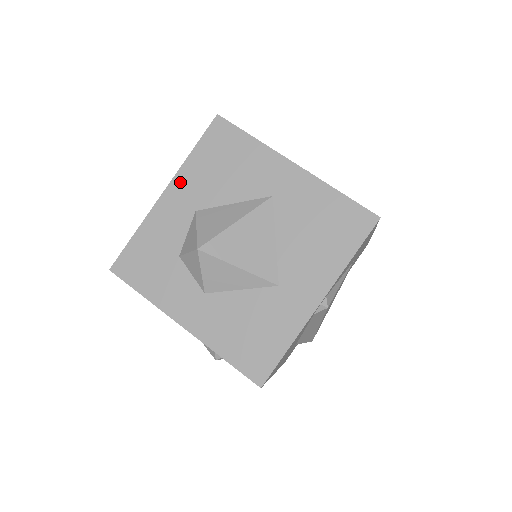
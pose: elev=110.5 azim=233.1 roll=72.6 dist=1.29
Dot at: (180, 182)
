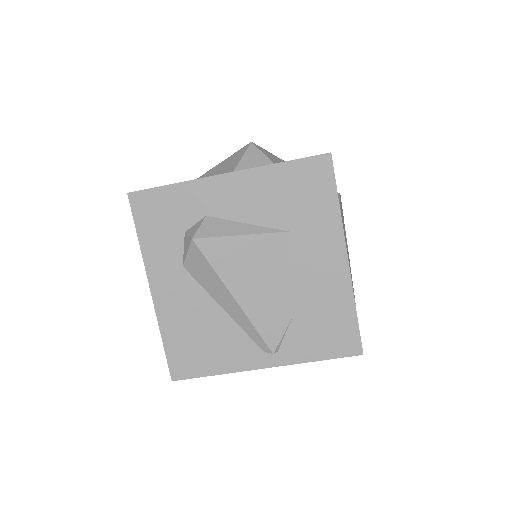
Dot at: occluded
